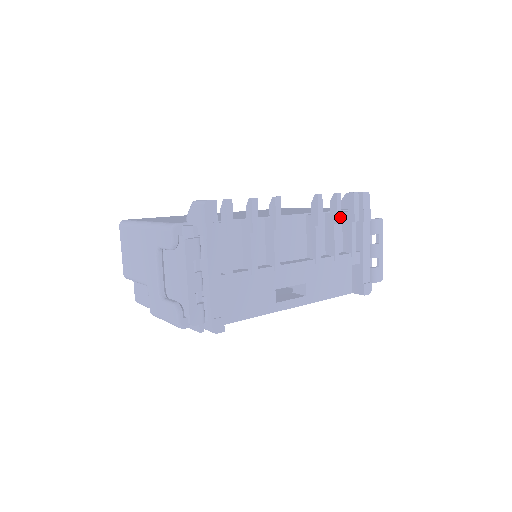
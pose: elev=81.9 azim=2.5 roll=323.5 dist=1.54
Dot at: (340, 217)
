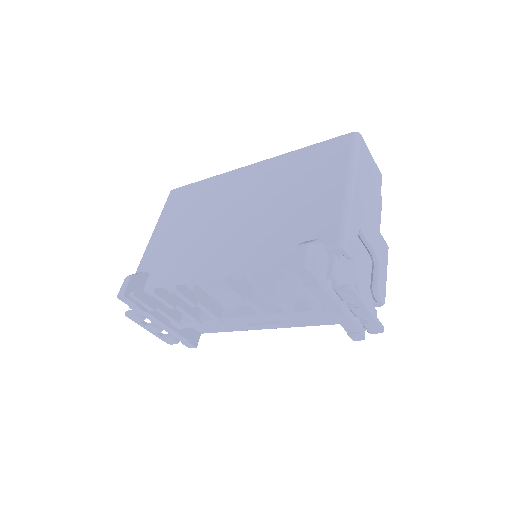
Dot at: (266, 293)
